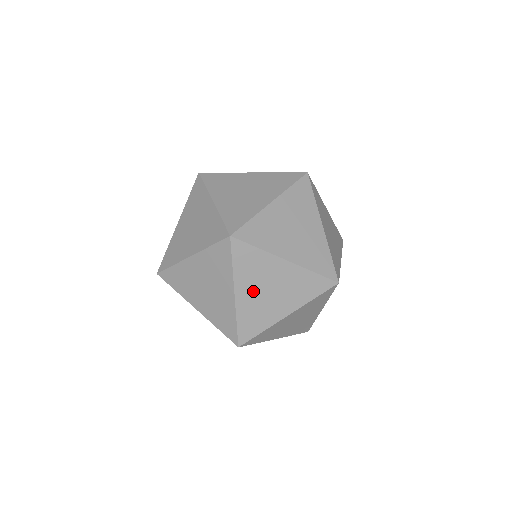
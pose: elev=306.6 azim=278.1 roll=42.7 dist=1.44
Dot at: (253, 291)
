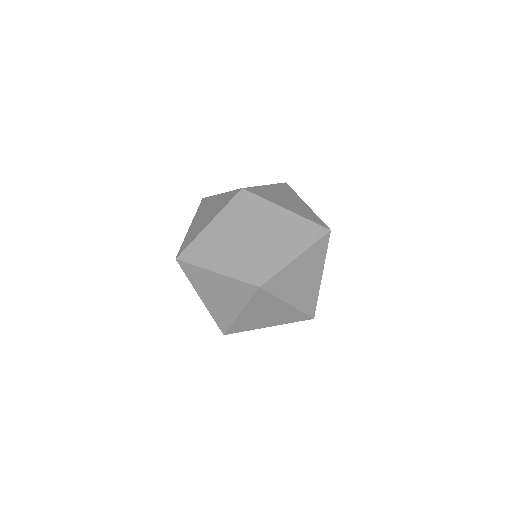
Dot at: (265, 234)
